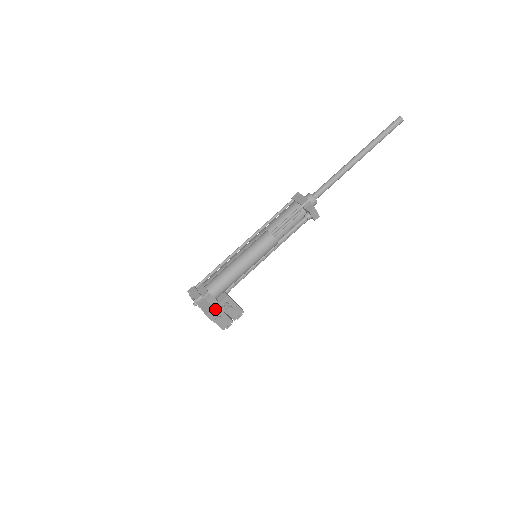
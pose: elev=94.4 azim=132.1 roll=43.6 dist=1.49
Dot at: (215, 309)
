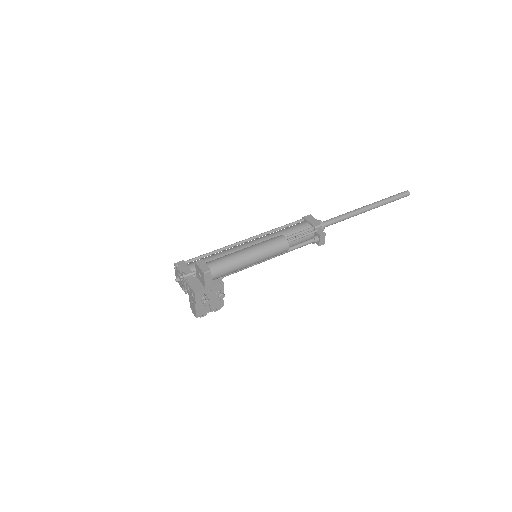
Dot at: (205, 291)
